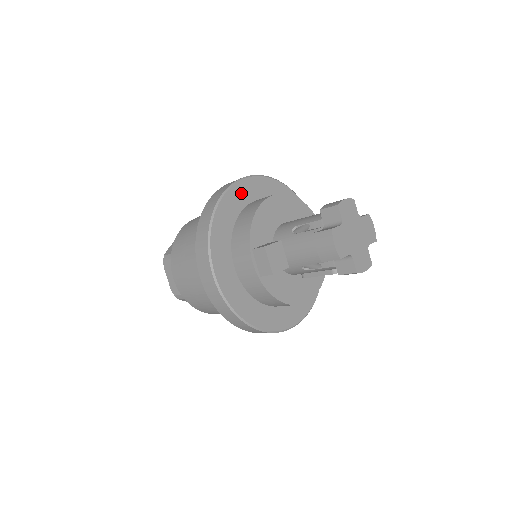
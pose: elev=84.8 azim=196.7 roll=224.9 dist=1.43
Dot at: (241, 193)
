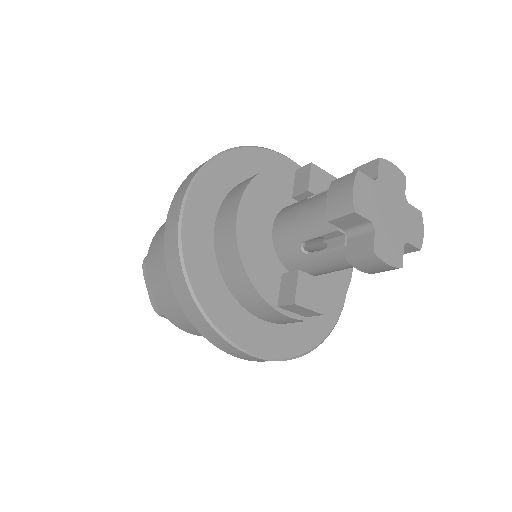
Dot at: (196, 242)
